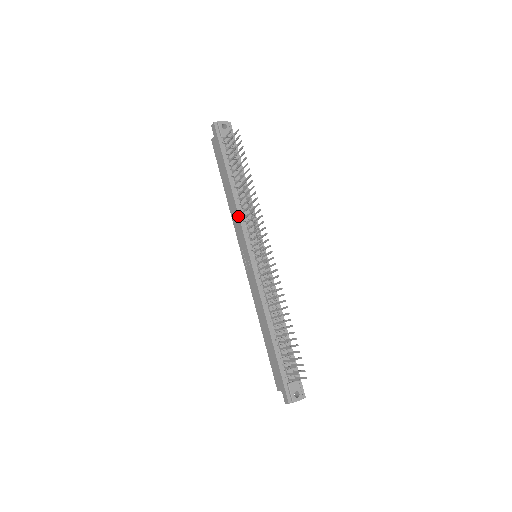
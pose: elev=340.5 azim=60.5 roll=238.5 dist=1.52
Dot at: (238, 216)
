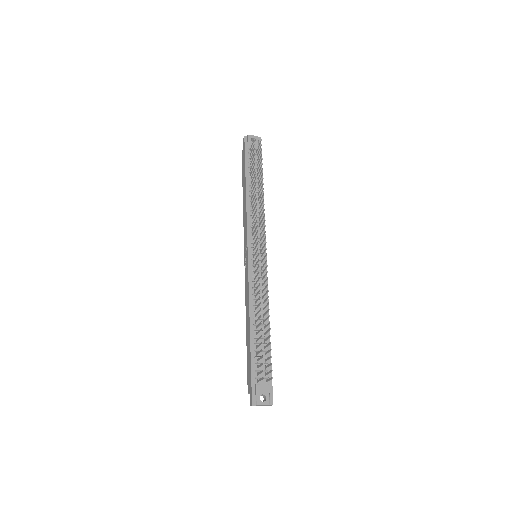
Dot at: (246, 216)
